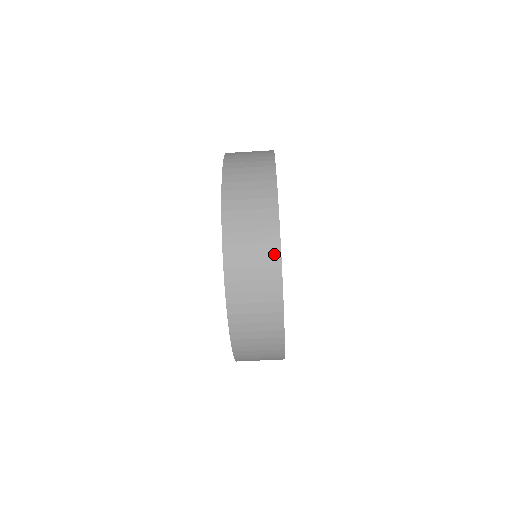
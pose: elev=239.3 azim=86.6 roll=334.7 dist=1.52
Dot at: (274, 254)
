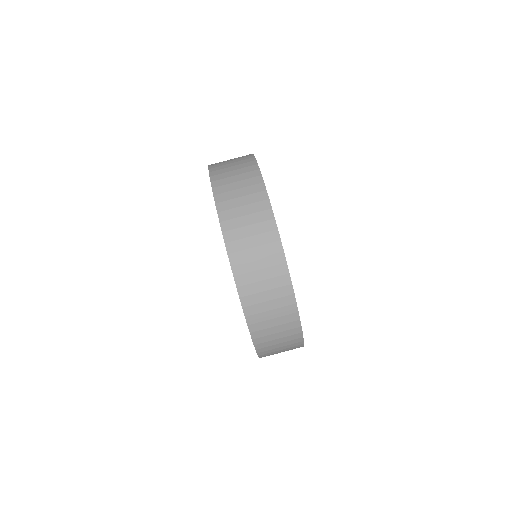
Dot at: (248, 156)
